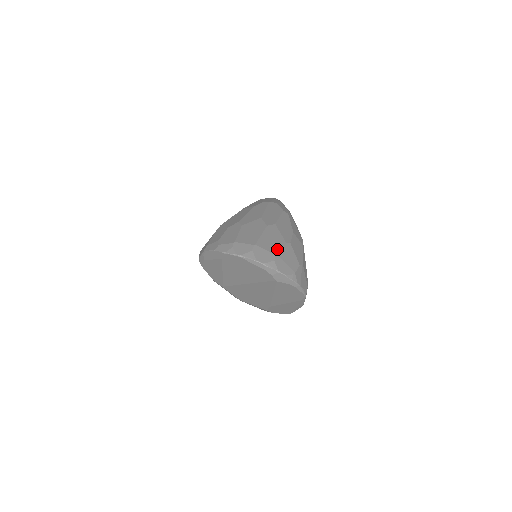
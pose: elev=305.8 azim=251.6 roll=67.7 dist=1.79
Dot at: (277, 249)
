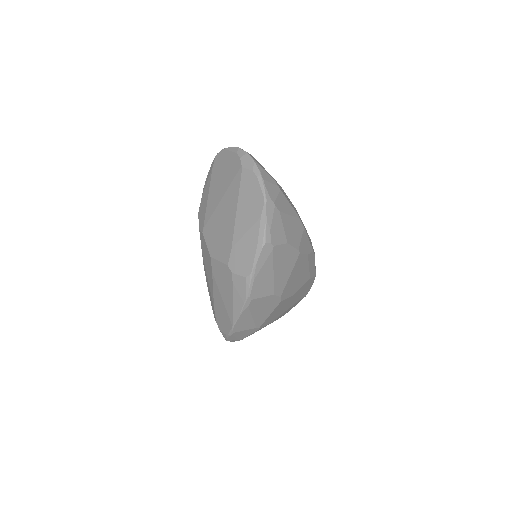
Dot at: occluded
